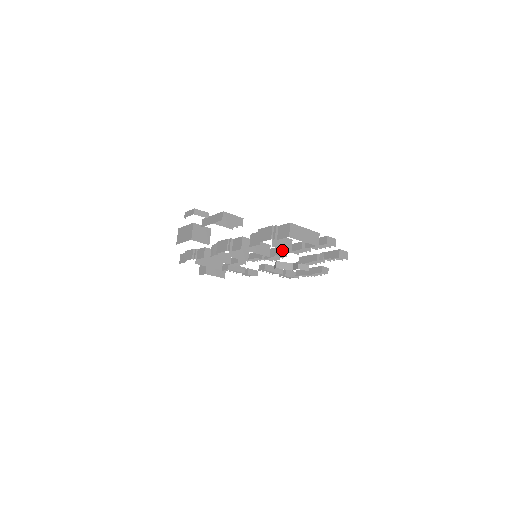
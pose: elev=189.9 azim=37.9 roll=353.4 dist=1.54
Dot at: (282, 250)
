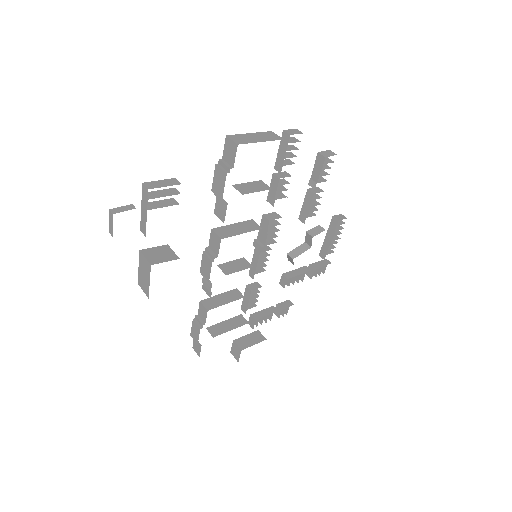
Dot at: (269, 215)
